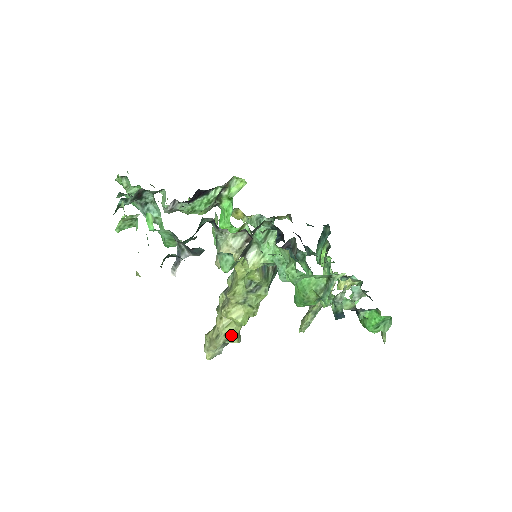
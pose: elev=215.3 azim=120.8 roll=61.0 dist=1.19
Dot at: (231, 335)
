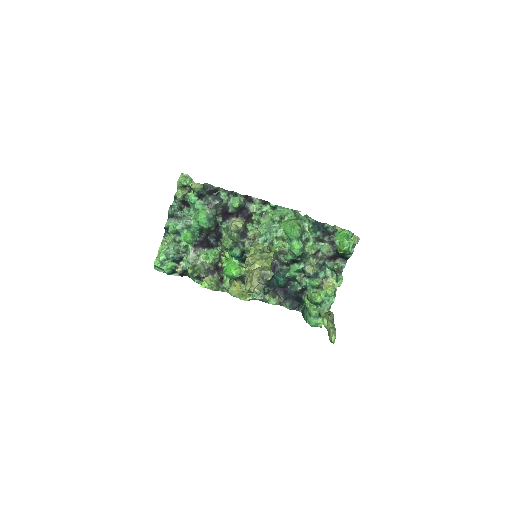
Dot at: (263, 267)
